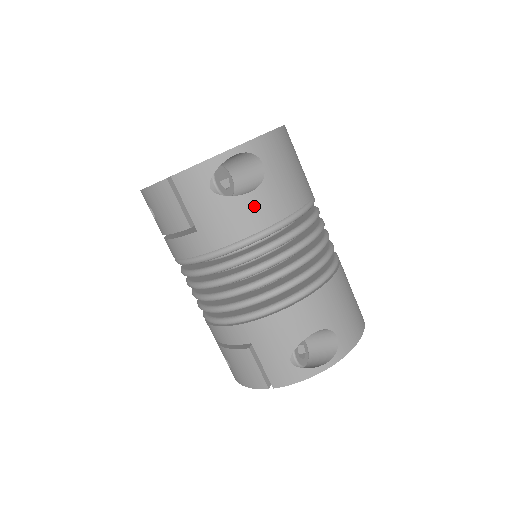
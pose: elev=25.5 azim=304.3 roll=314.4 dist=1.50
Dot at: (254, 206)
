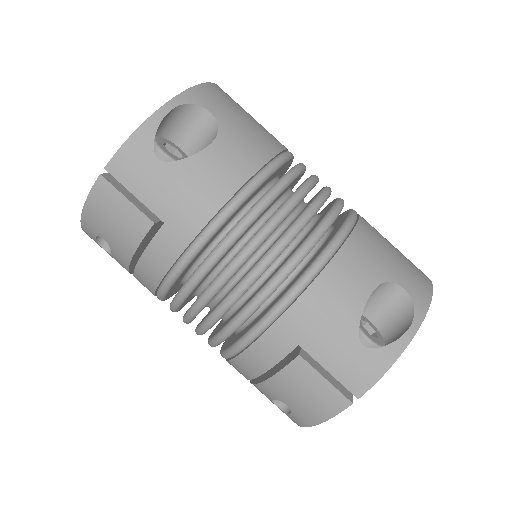
Dot at: (221, 160)
